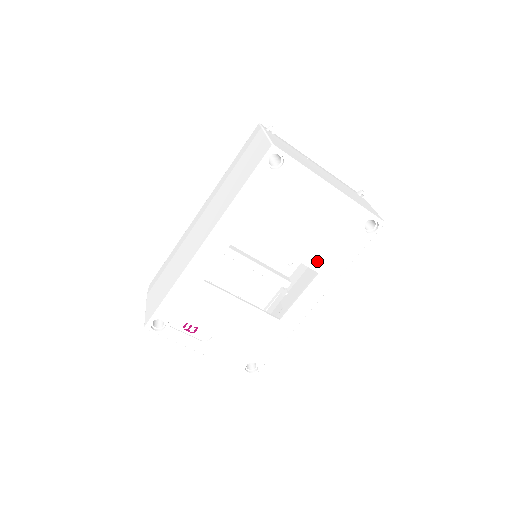
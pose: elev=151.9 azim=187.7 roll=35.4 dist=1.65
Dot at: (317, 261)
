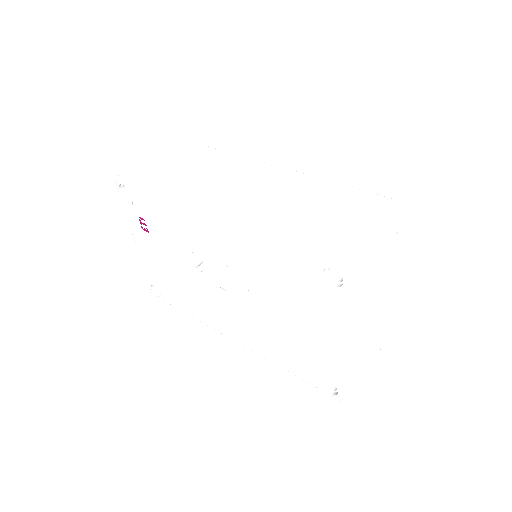
Dot at: (268, 338)
